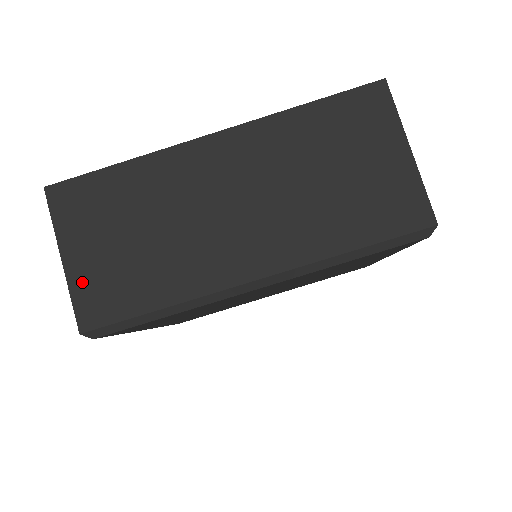
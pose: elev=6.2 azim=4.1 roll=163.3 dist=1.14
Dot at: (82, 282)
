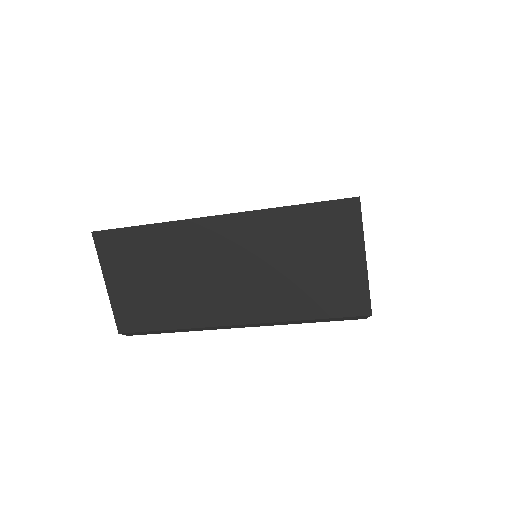
Dot at: (120, 302)
